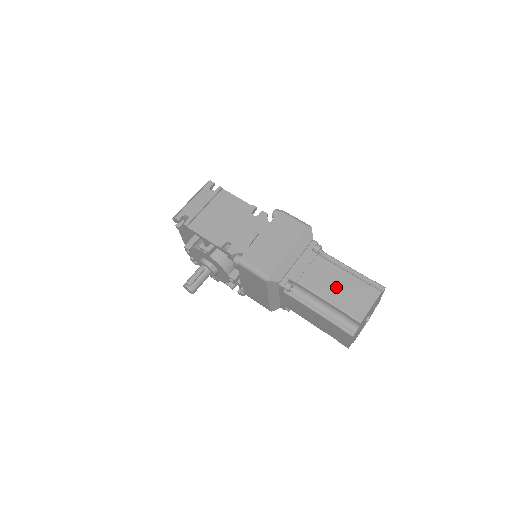
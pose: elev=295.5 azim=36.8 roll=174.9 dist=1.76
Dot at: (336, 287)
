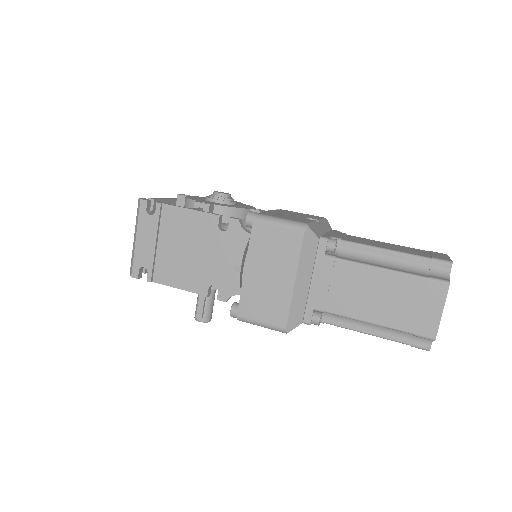
Dot at: (381, 300)
